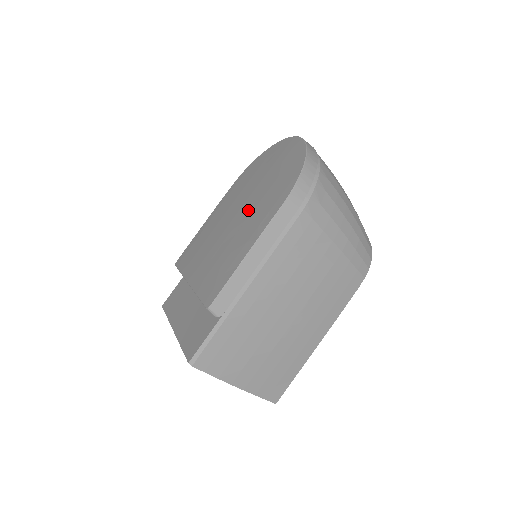
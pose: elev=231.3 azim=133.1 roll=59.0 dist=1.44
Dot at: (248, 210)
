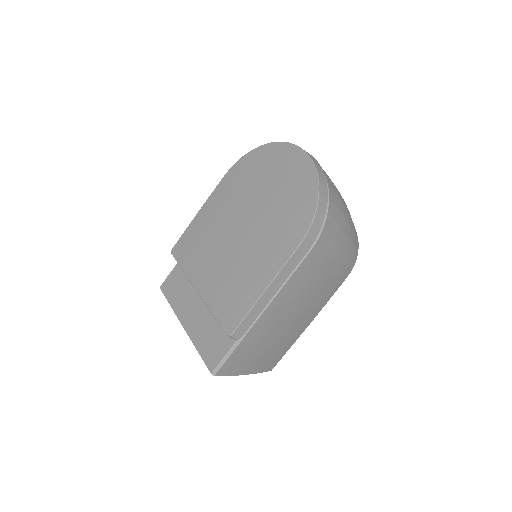
Dot at: (256, 230)
